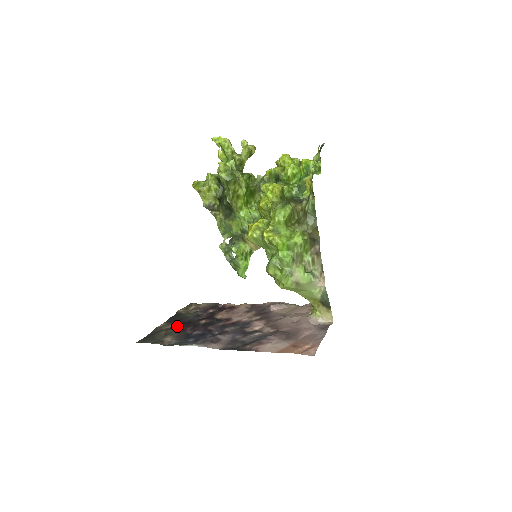
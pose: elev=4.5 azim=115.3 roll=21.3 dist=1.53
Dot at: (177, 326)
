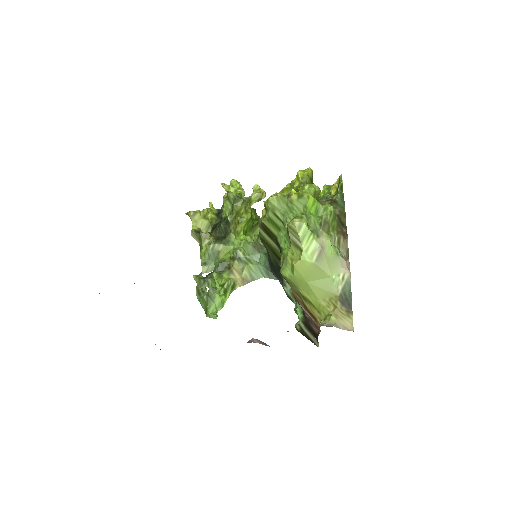
Dot at: occluded
